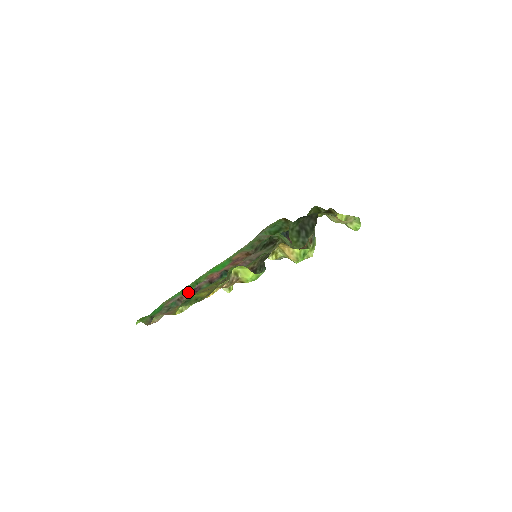
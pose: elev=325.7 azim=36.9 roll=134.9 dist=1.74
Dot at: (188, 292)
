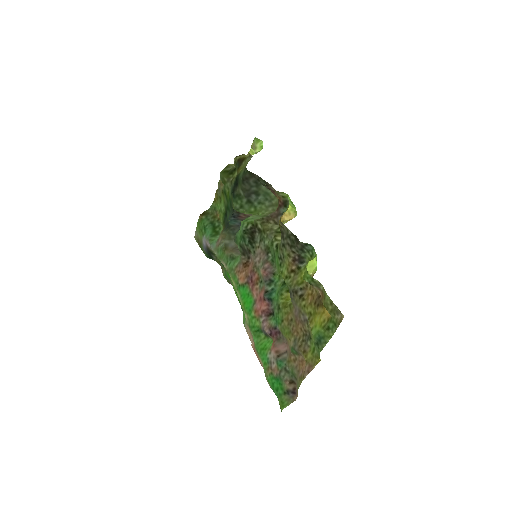
Dot at: (265, 344)
